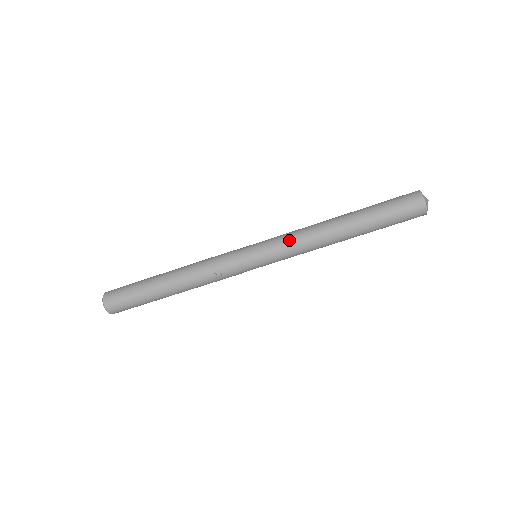
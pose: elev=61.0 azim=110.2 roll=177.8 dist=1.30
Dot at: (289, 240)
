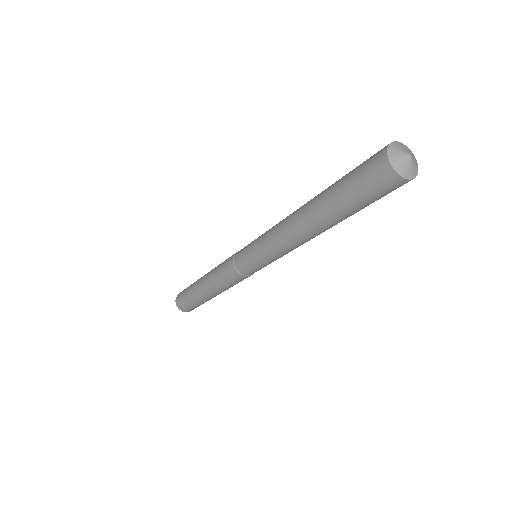
Dot at: (281, 255)
